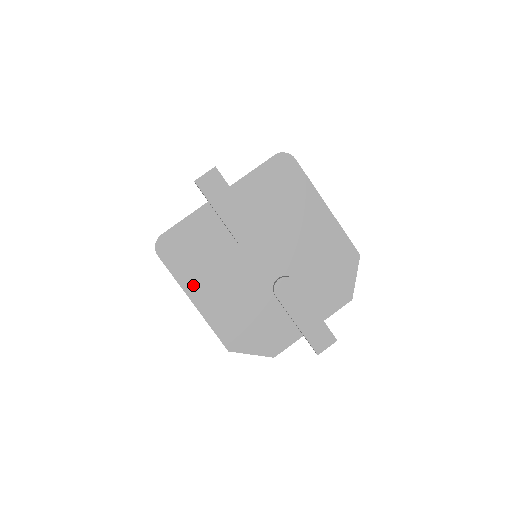
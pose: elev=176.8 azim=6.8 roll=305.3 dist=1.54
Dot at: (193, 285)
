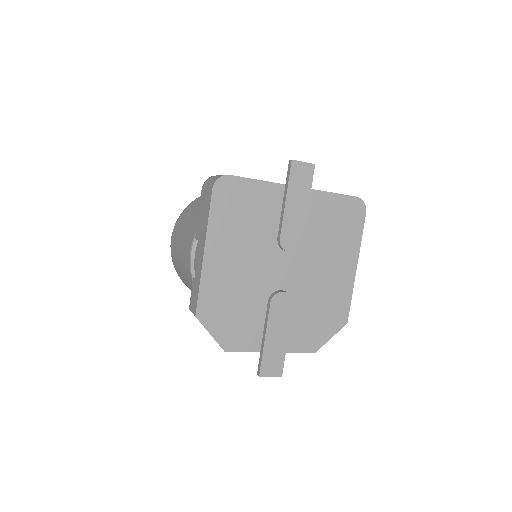
Dot at: (217, 238)
